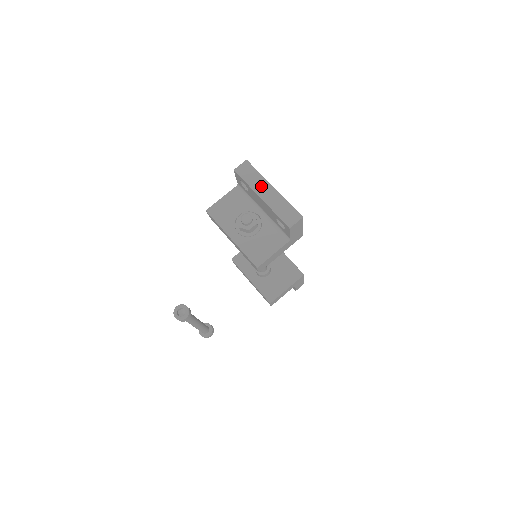
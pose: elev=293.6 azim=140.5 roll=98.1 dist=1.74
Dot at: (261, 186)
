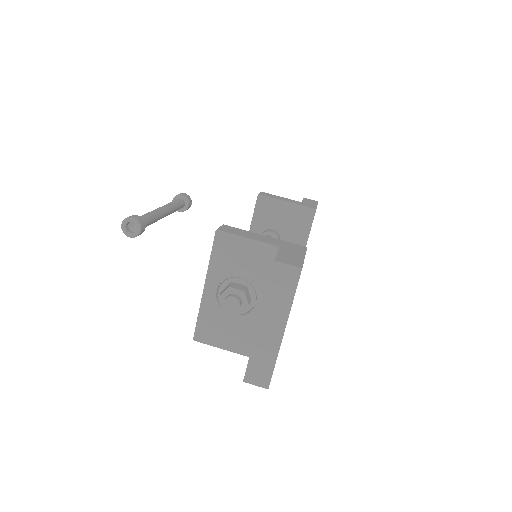
Dot at: (275, 315)
